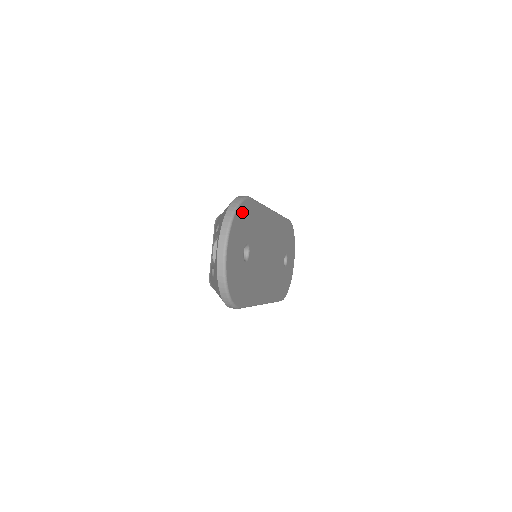
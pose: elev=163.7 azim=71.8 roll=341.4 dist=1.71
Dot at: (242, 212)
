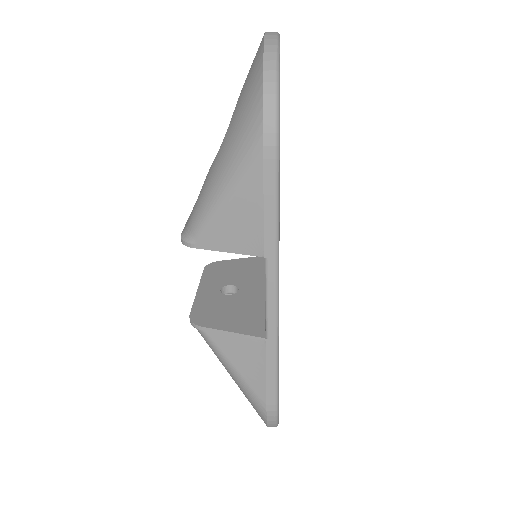
Dot at: occluded
